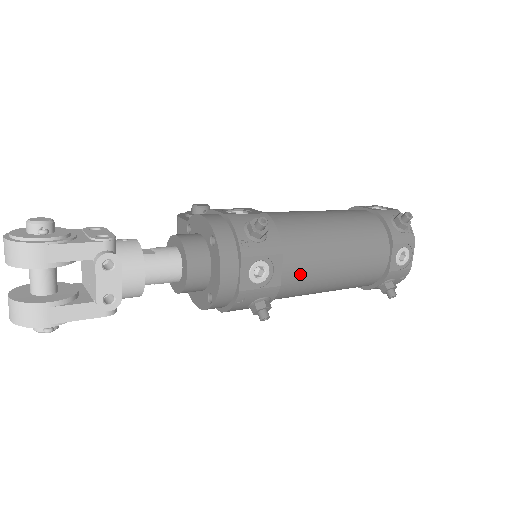
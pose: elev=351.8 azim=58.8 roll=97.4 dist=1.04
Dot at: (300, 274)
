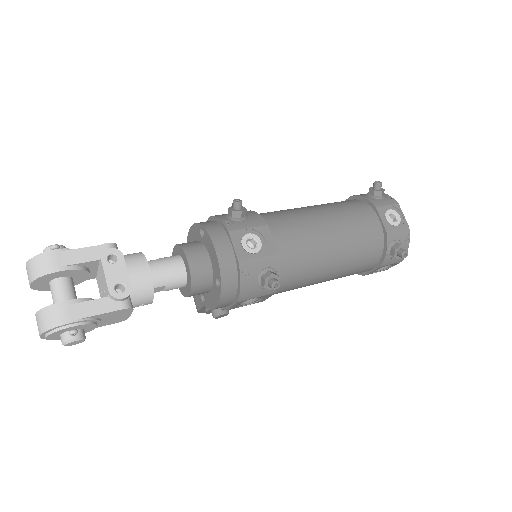
Dot at: (294, 243)
